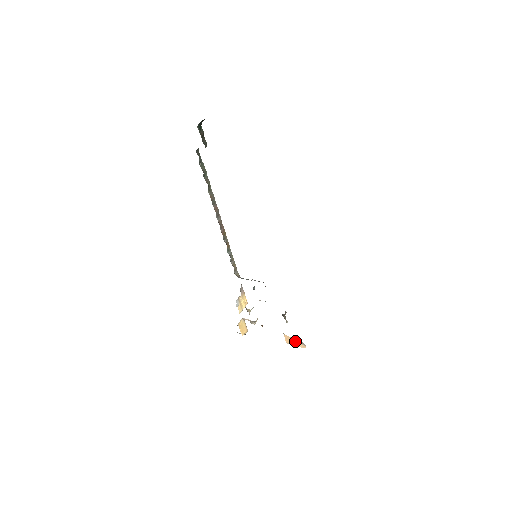
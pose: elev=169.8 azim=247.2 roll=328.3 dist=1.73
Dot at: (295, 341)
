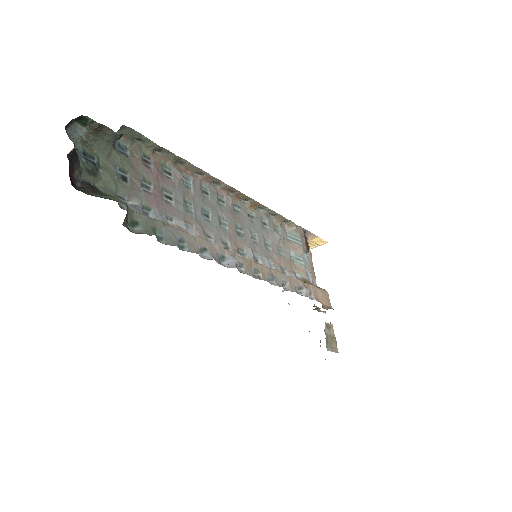
Dot at: occluded
